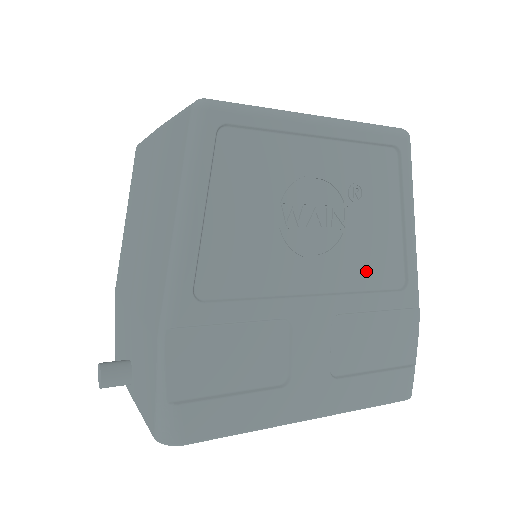
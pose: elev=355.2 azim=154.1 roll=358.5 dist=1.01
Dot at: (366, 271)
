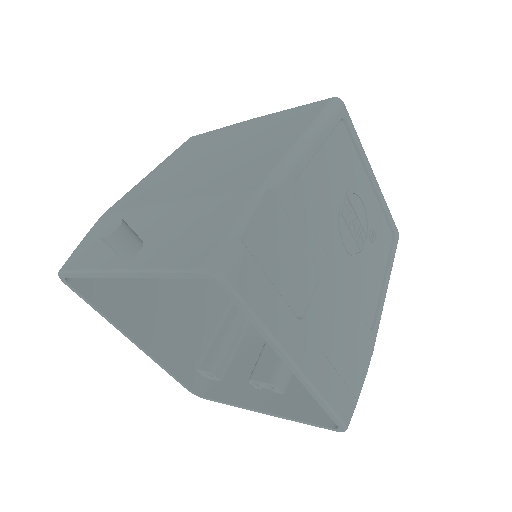
Dot at: (360, 292)
